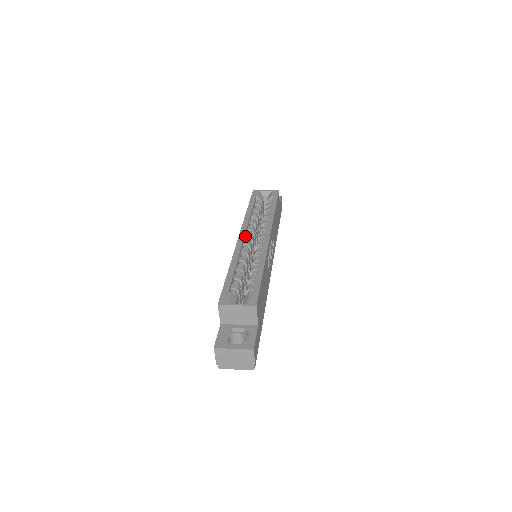
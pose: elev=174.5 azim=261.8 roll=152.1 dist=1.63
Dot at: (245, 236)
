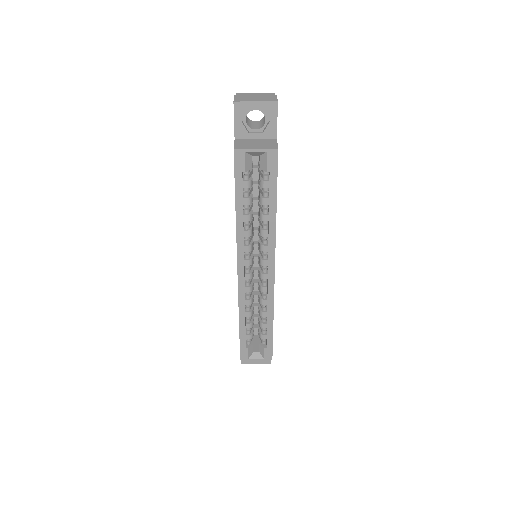
Dot at: (244, 266)
